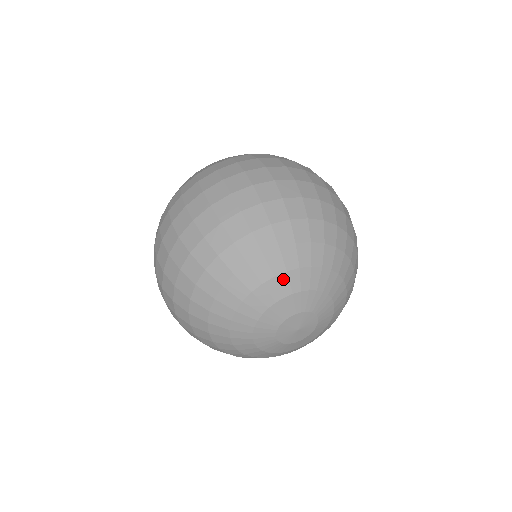
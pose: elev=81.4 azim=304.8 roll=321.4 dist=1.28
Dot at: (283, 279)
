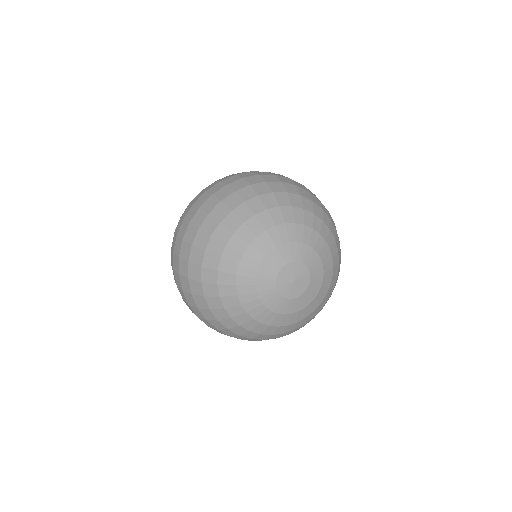
Dot at: (282, 229)
